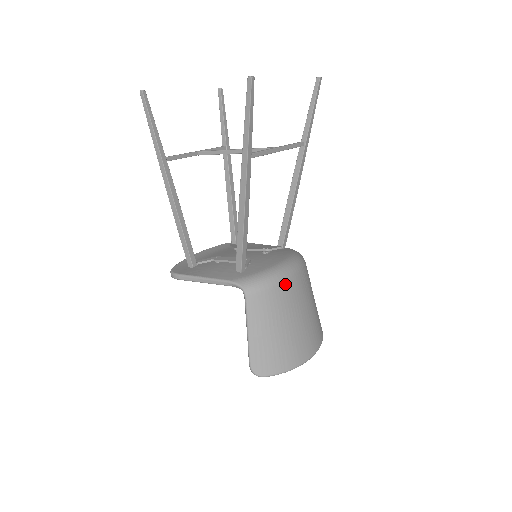
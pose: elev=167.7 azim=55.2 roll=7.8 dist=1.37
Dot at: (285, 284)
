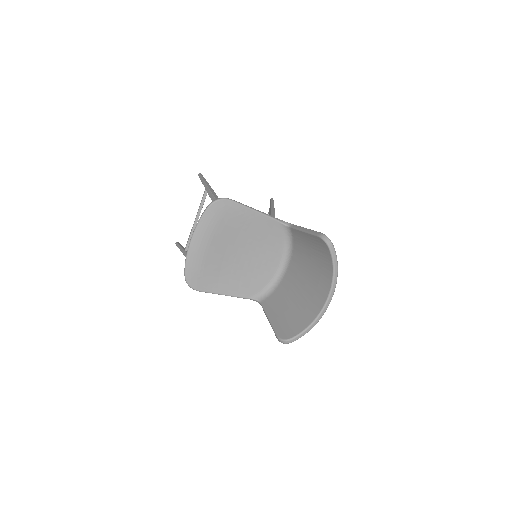
Dot at: occluded
